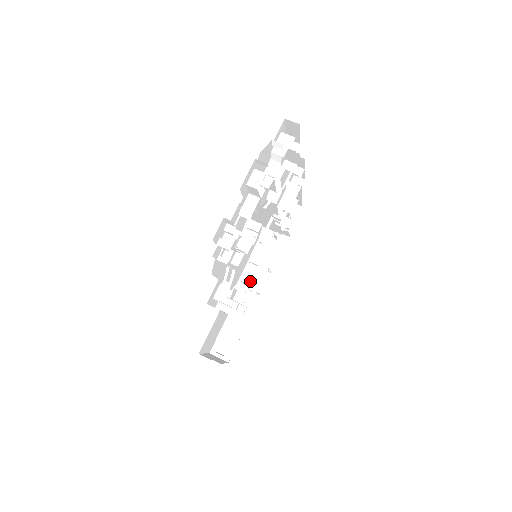
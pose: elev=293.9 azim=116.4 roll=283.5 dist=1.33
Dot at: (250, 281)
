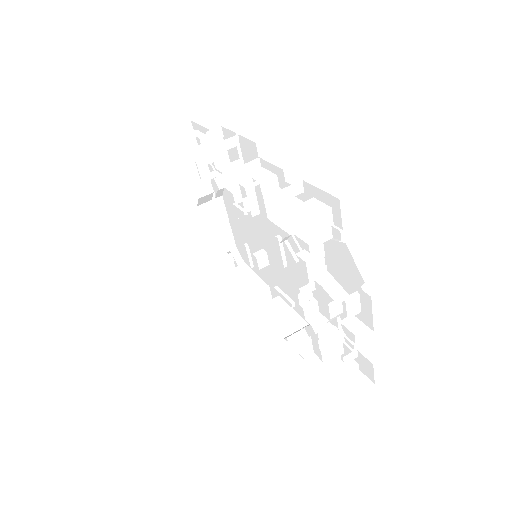
Dot at: (223, 247)
